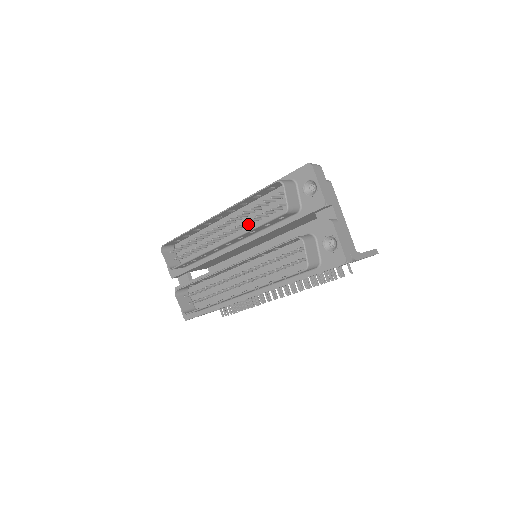
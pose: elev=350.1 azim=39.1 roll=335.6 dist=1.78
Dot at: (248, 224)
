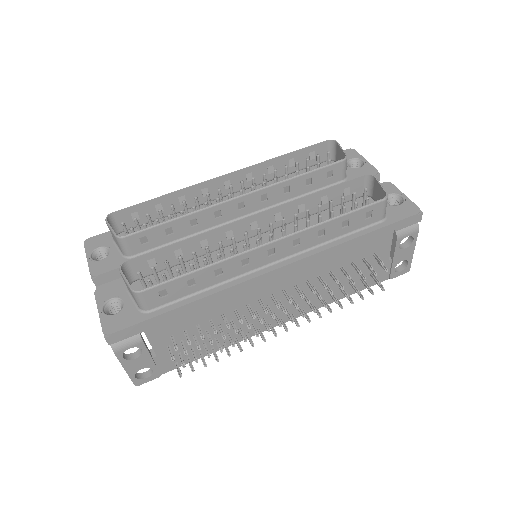
Dot at: occluded
